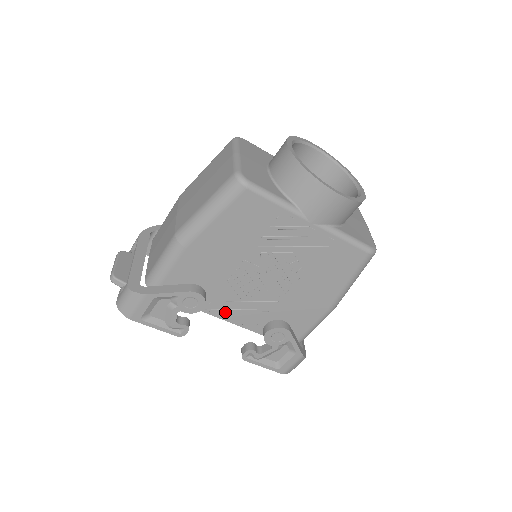
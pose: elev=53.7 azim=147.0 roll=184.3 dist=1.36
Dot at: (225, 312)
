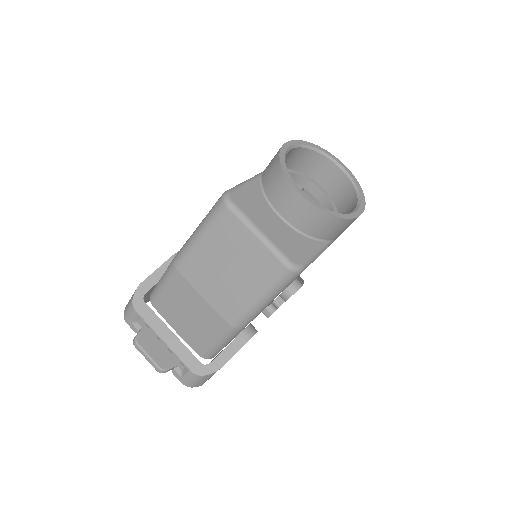
Dot at: occluded
